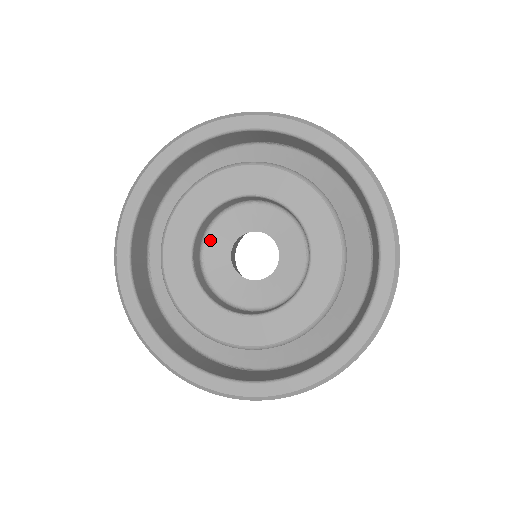
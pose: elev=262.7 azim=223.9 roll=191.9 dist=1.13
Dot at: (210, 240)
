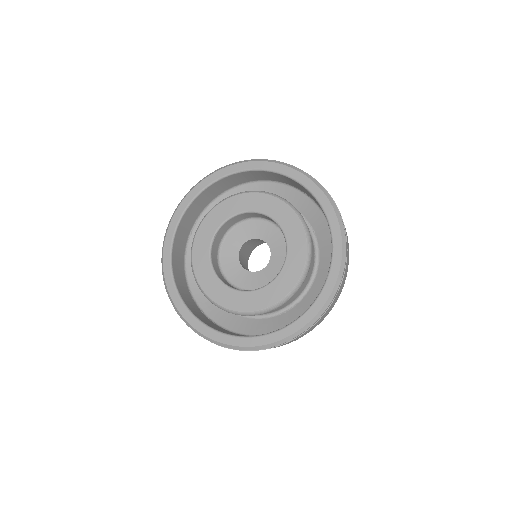
Dot at: (234, 231)
